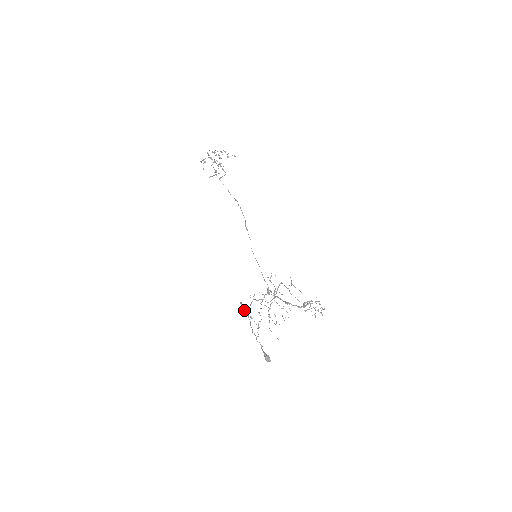
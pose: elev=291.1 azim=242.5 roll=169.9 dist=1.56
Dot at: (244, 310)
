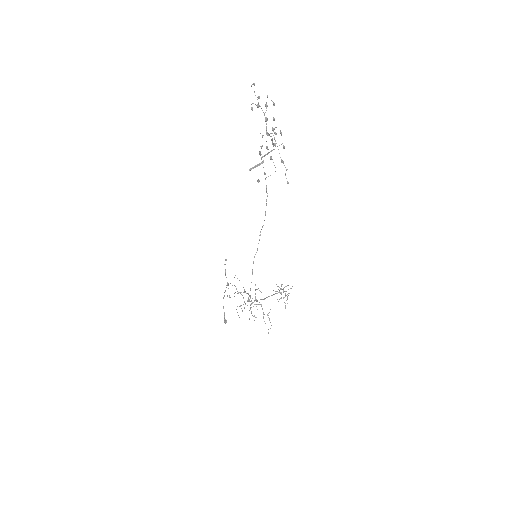
Dot at: (225, 271)
